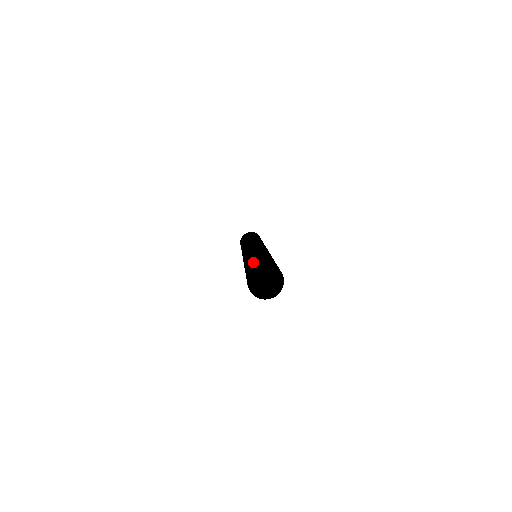
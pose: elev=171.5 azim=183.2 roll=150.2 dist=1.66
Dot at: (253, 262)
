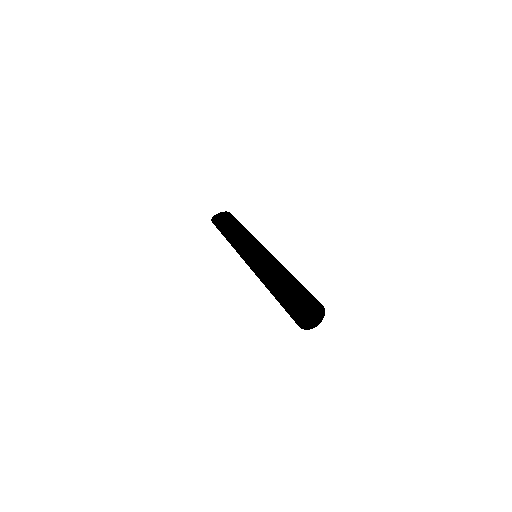
Dot at: (301, 290)
